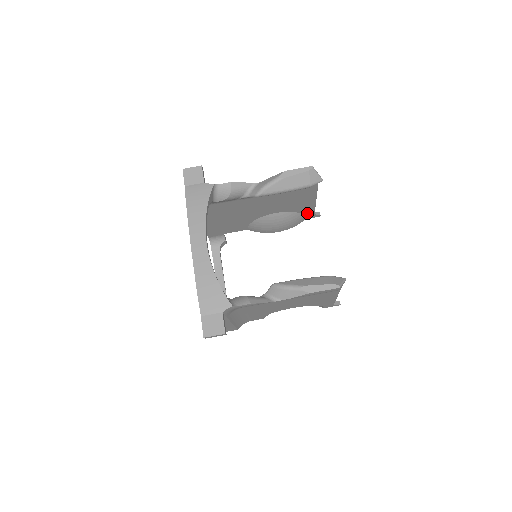
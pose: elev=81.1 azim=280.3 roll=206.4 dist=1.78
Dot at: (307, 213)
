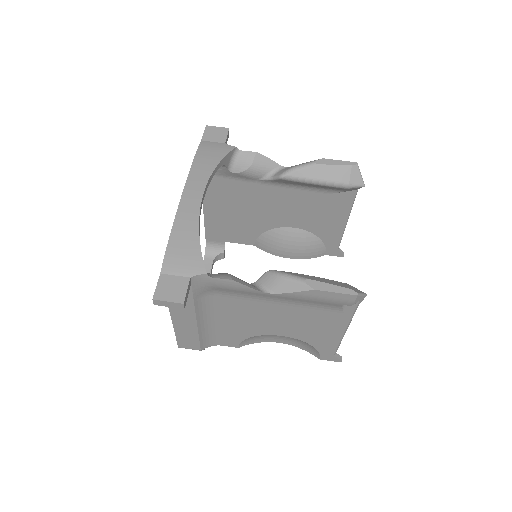
Dot at: (330, 244)
